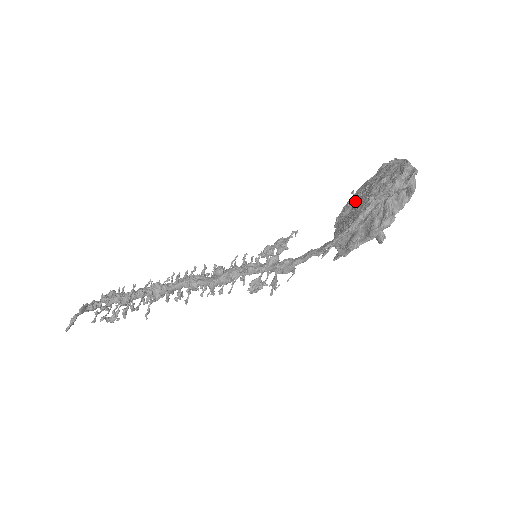
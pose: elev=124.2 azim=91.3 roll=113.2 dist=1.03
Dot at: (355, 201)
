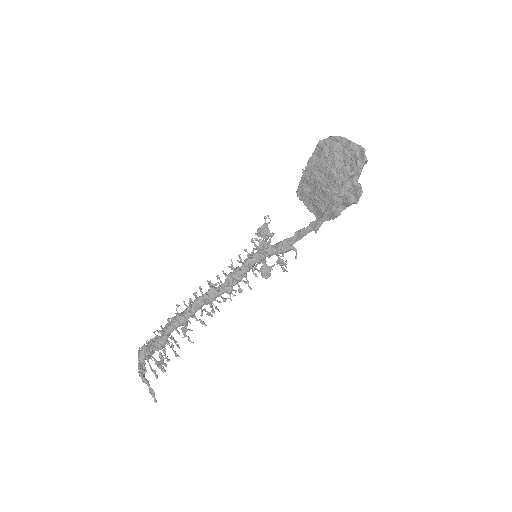
Dot at: (315, 181)
